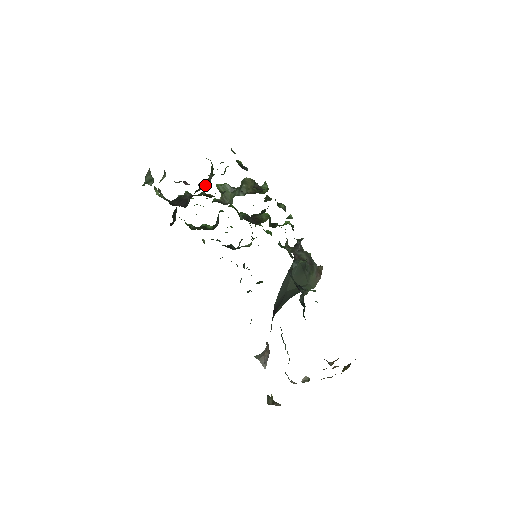
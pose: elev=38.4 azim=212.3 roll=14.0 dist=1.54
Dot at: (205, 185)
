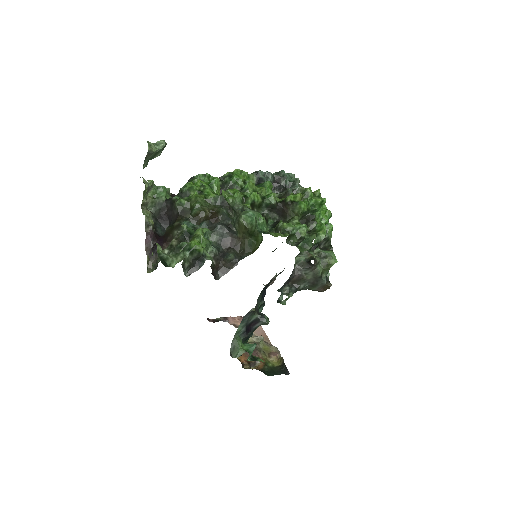
Dot at: (175, 235)
